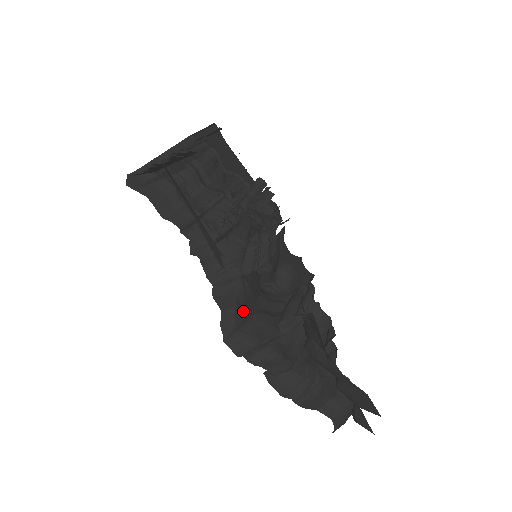
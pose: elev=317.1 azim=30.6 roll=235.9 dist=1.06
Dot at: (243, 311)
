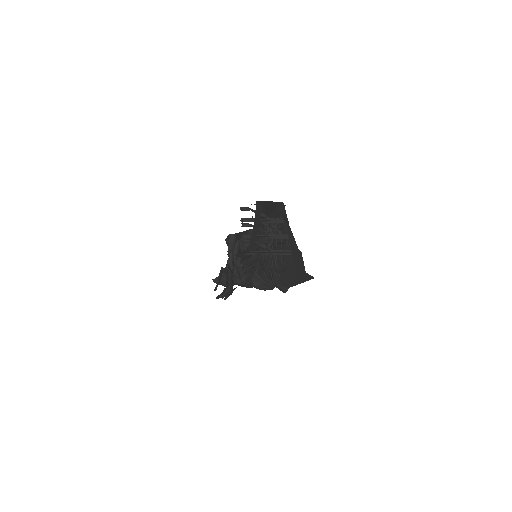
Dot at: occluded
